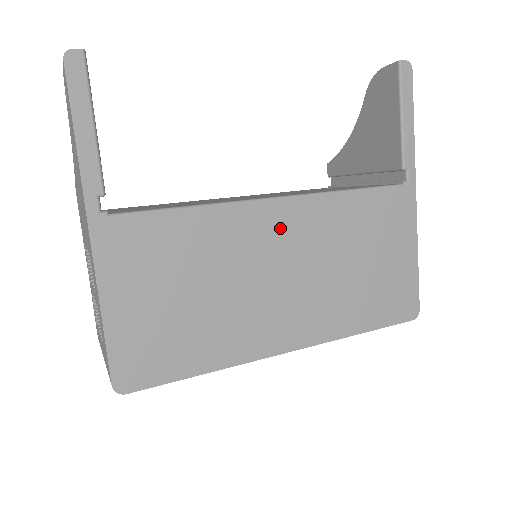
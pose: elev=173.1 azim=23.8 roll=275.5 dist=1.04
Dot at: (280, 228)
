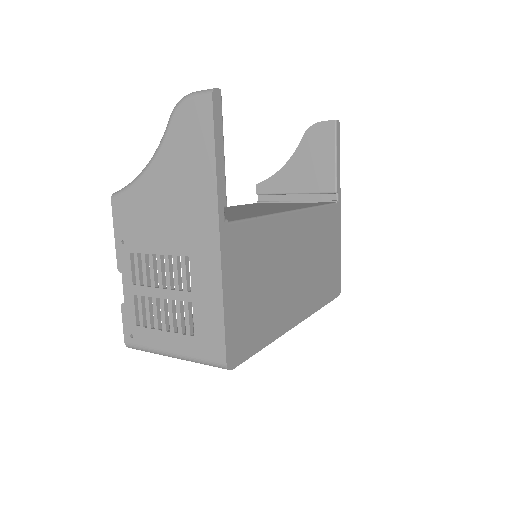
Dot at: (296, 233)
